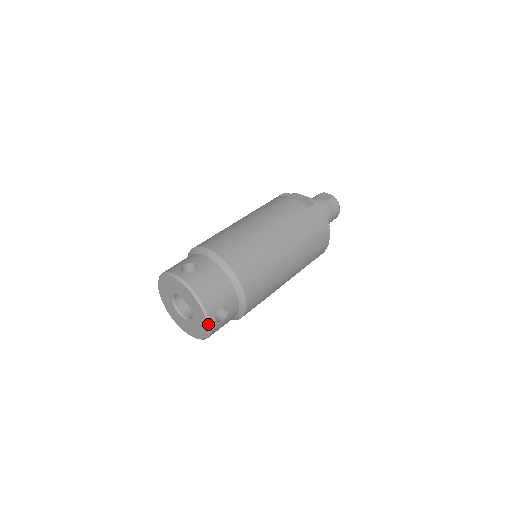
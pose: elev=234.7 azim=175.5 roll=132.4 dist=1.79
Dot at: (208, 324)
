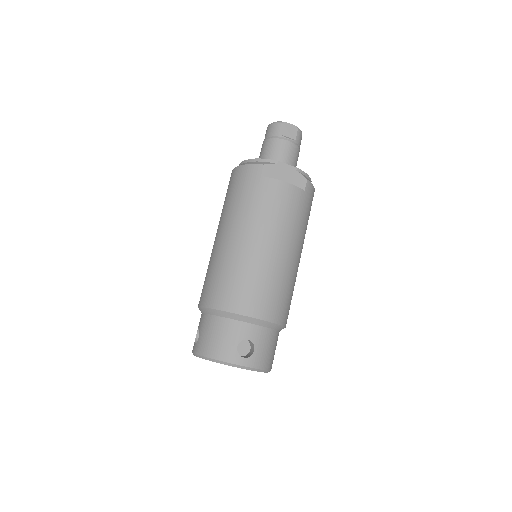
Dot at: occluded
